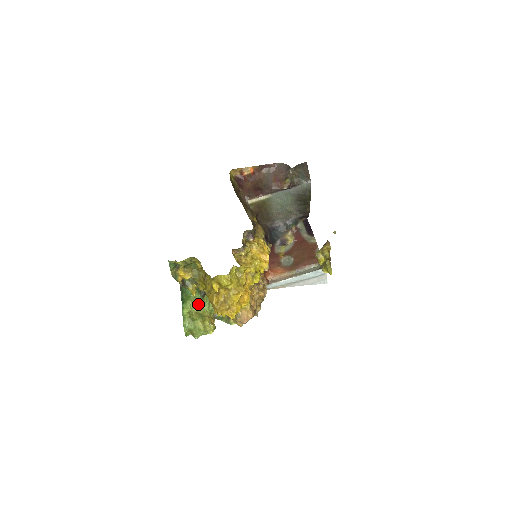
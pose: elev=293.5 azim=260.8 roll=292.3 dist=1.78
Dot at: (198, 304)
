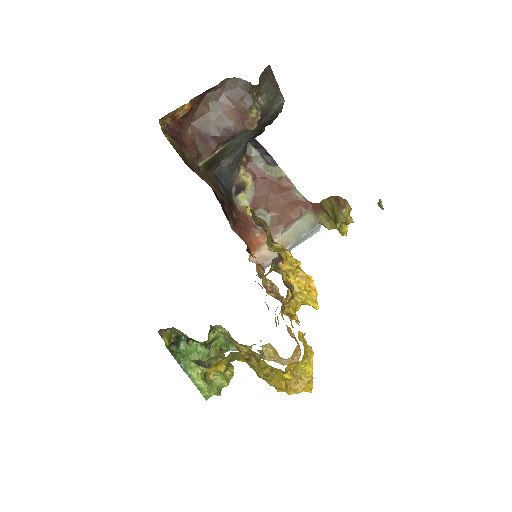
Dot at: (206, 358)
